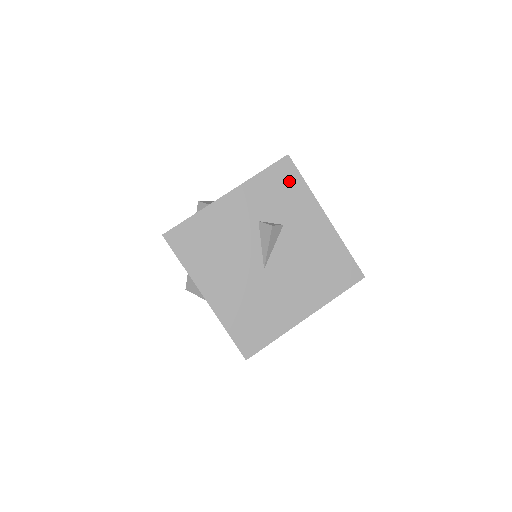
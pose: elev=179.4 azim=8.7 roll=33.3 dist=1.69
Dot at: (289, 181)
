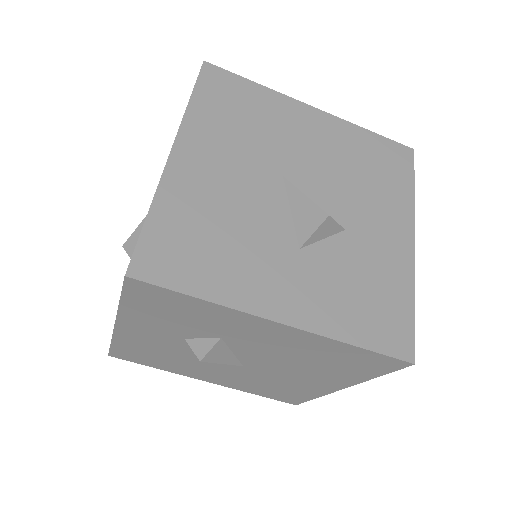
Dot at: (170, 302)
